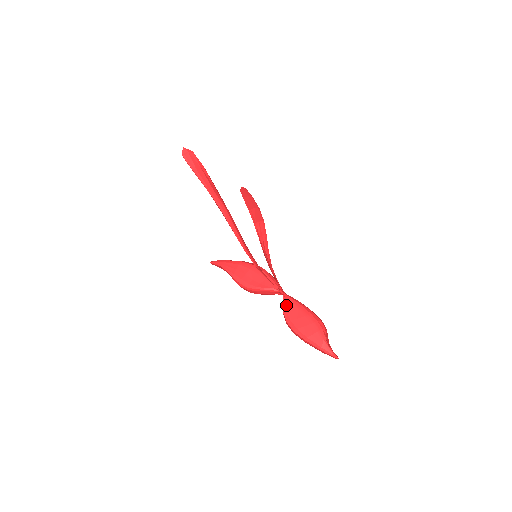
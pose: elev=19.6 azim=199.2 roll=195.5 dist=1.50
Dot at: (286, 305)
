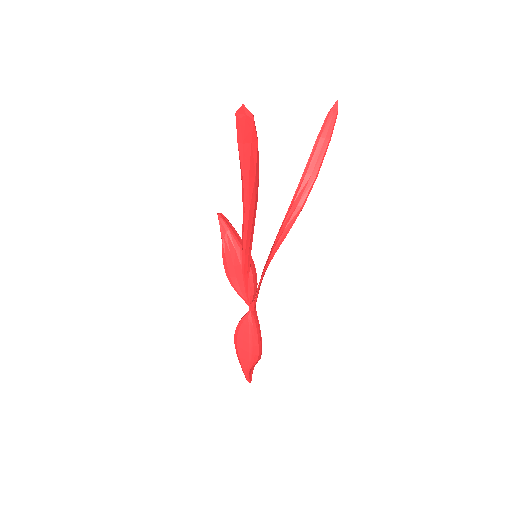
Dot at: (243, 323)
